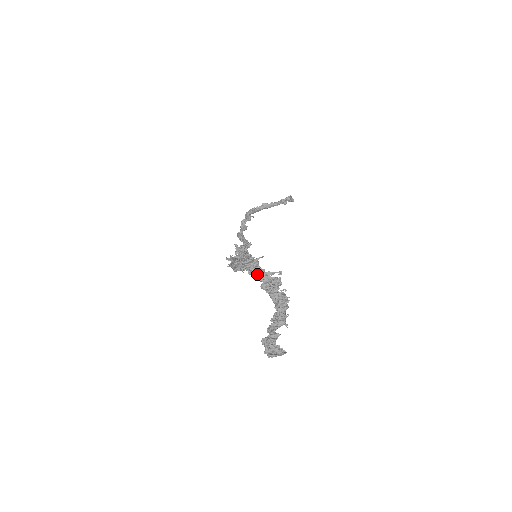
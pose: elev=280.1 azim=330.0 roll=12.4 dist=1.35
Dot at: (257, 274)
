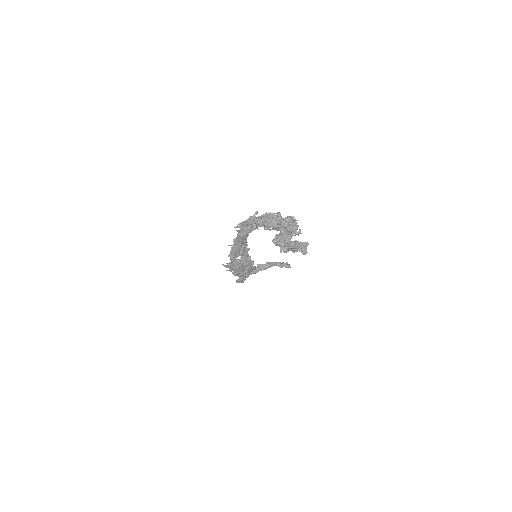
Dot at: (254, 220)
